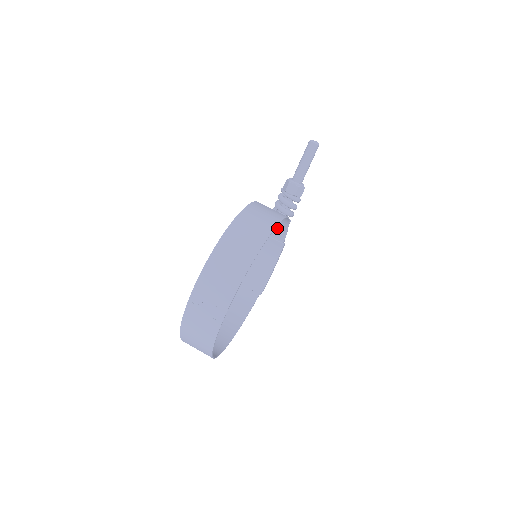
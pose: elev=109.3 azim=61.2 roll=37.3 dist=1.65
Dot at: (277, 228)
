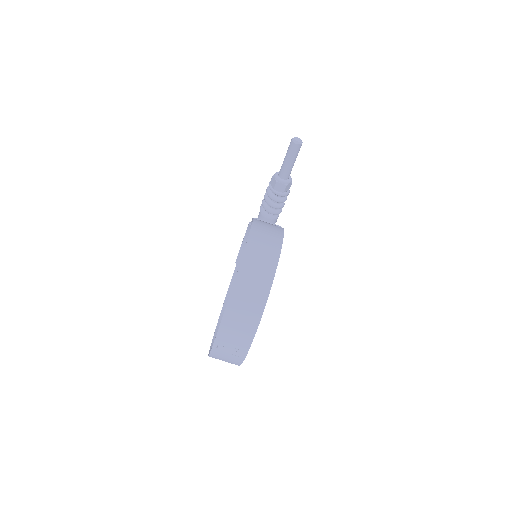
Dot at: occluded
